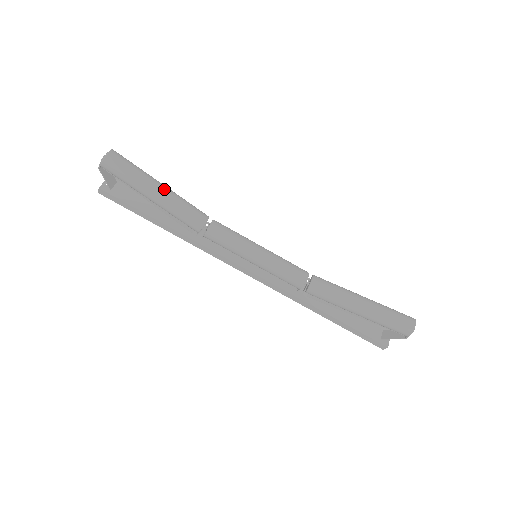
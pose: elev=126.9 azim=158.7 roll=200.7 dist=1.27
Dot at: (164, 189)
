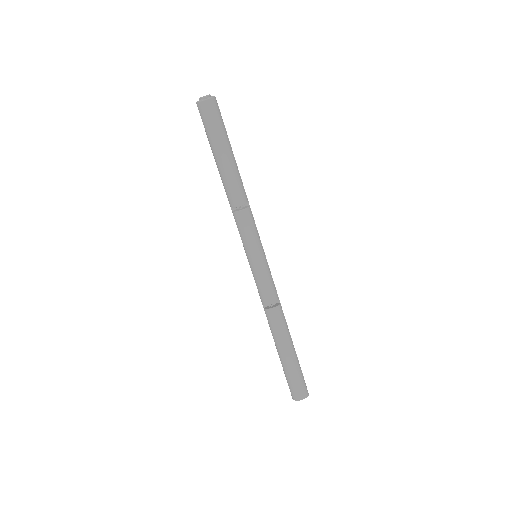
Dot at: (226, 160)
